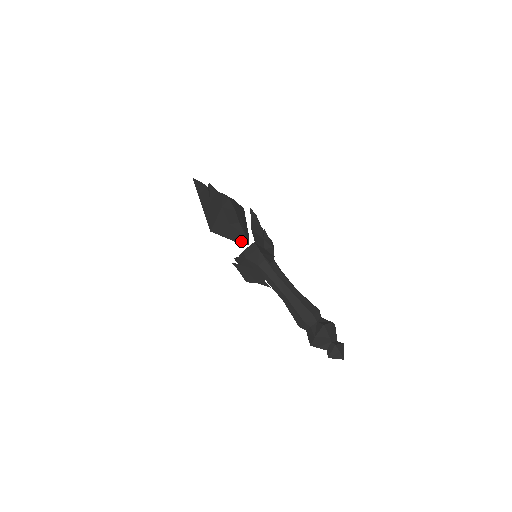
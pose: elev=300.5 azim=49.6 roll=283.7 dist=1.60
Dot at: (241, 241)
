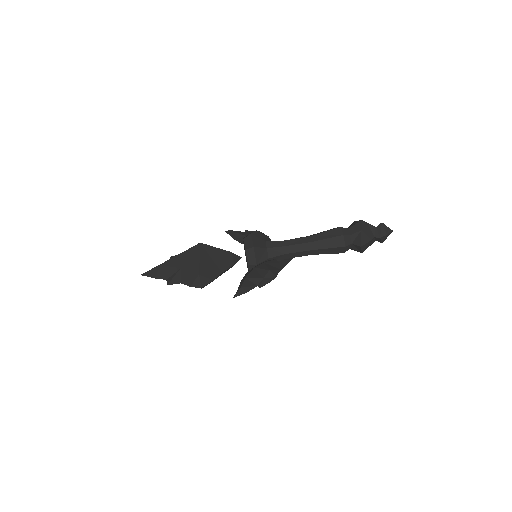
Dot at: occluded
